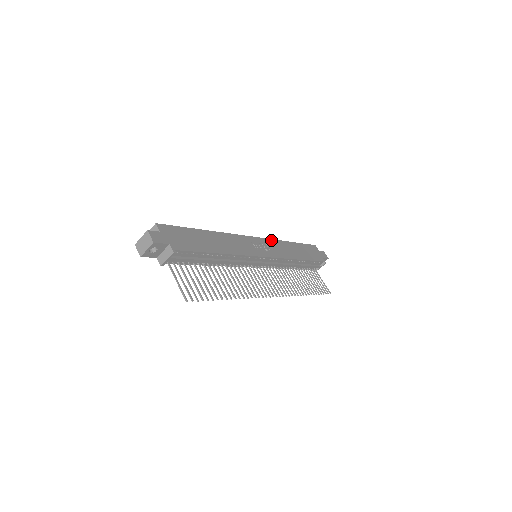
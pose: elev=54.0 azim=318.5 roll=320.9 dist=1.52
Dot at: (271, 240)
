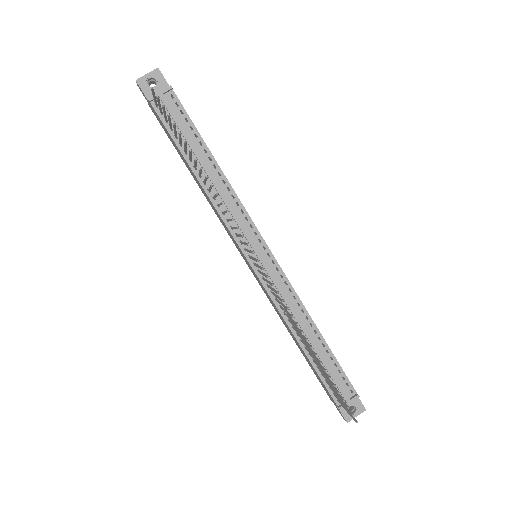
Dot at: occluded
